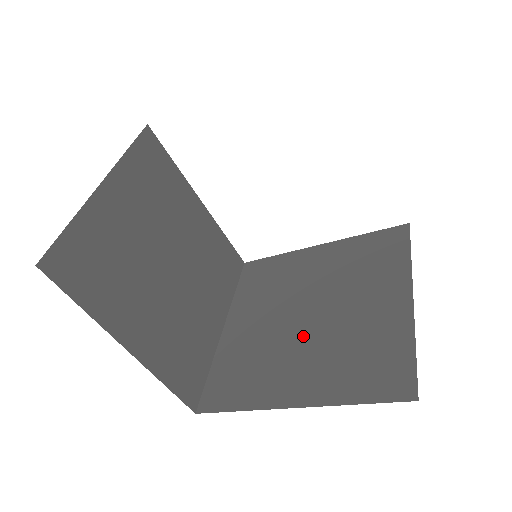
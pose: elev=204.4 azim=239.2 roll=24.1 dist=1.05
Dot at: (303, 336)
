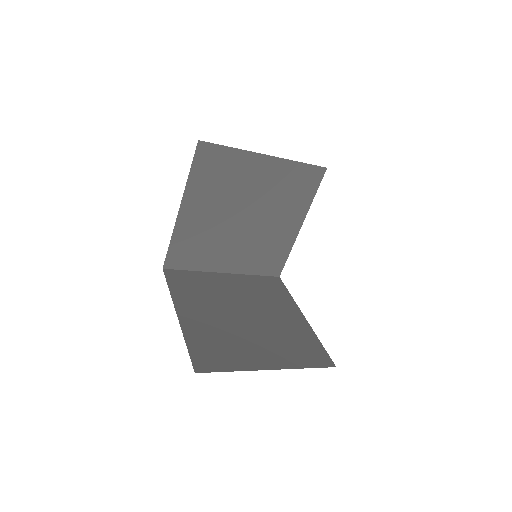
Dot at: occluded
